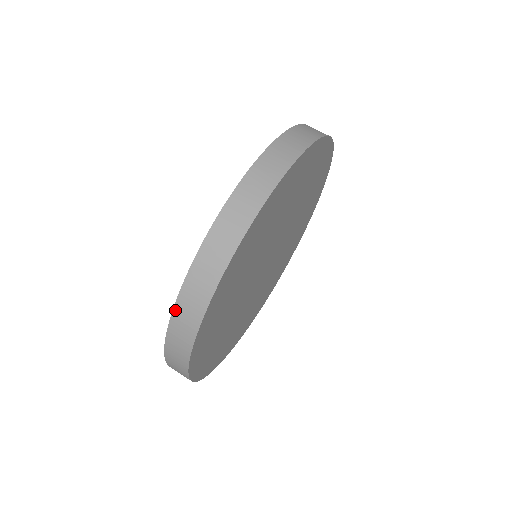
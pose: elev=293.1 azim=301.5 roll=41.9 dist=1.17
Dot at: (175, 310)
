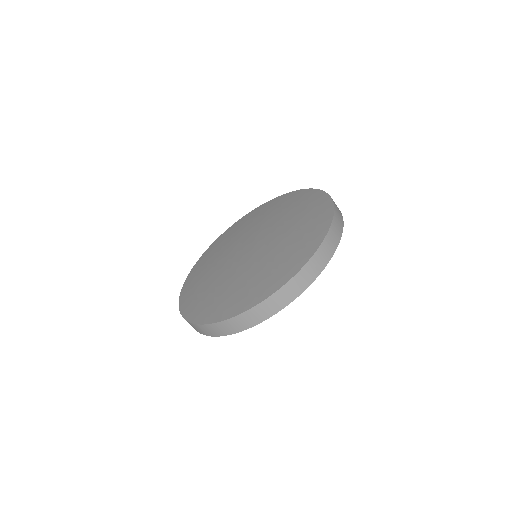
Dot at: occluded
